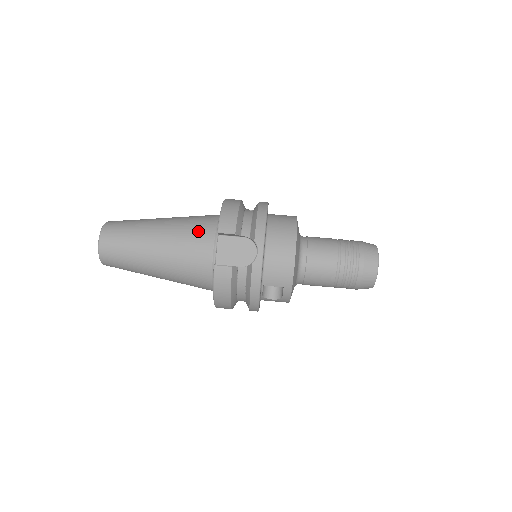
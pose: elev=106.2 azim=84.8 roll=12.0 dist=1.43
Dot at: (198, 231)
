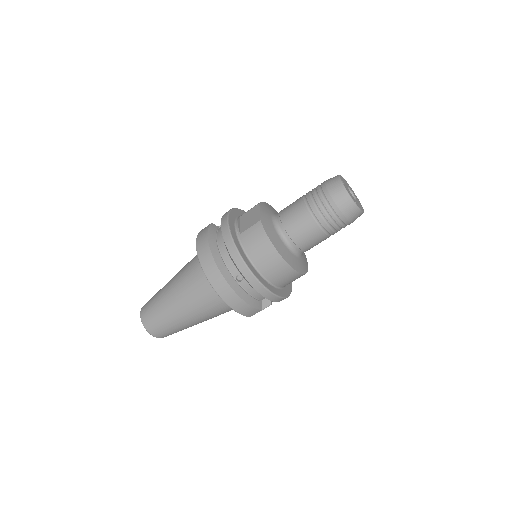
Dot at: (224, 310)
